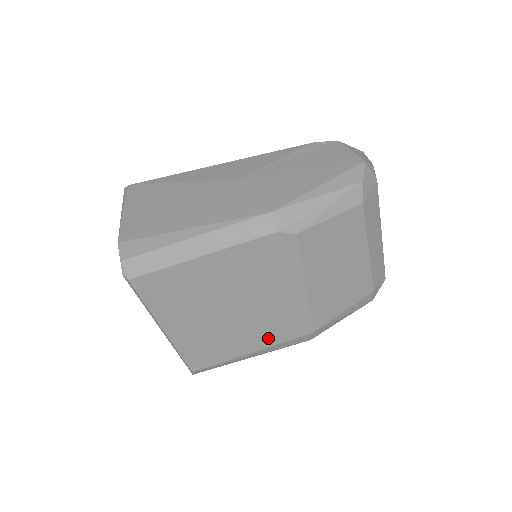
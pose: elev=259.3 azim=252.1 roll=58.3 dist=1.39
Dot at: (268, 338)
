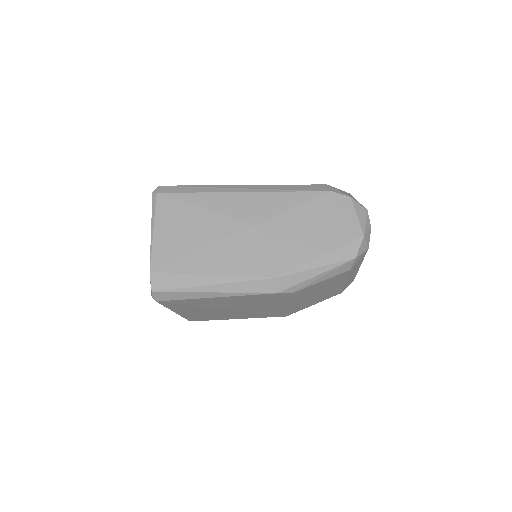
Dot at: (252, 316)
